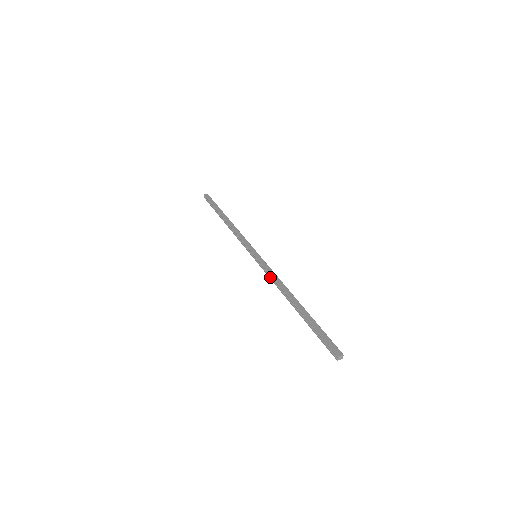
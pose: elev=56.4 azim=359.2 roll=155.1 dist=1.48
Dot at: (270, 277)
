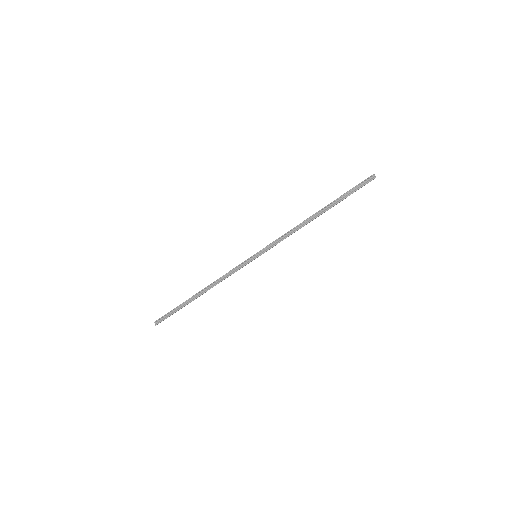
Dot at: (283, 238)
